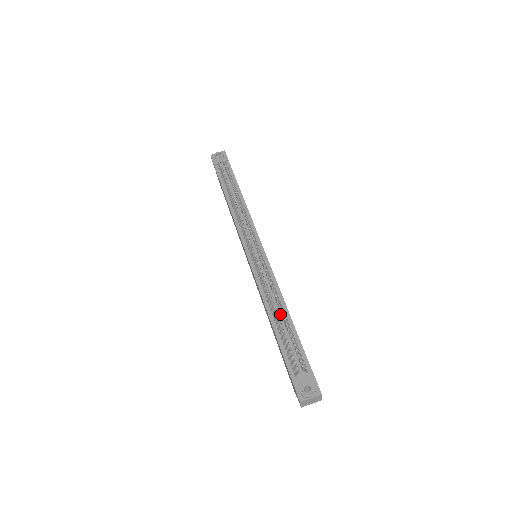
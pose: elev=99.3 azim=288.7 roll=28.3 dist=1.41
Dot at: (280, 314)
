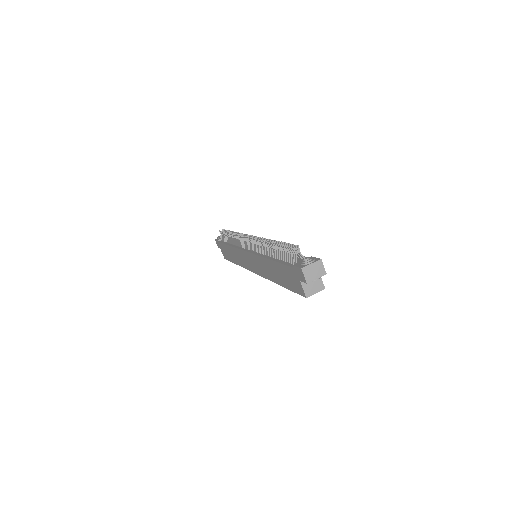
Dot at: occluded
